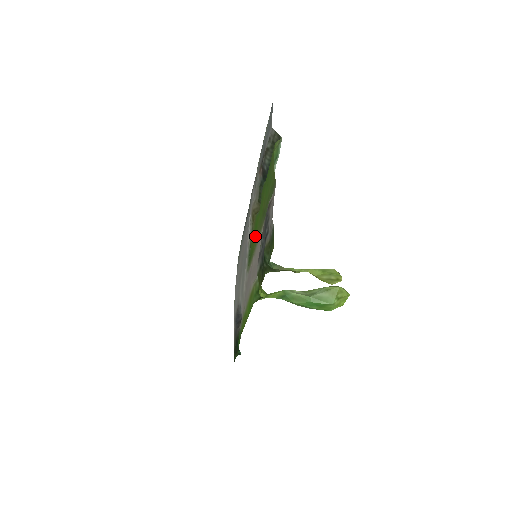
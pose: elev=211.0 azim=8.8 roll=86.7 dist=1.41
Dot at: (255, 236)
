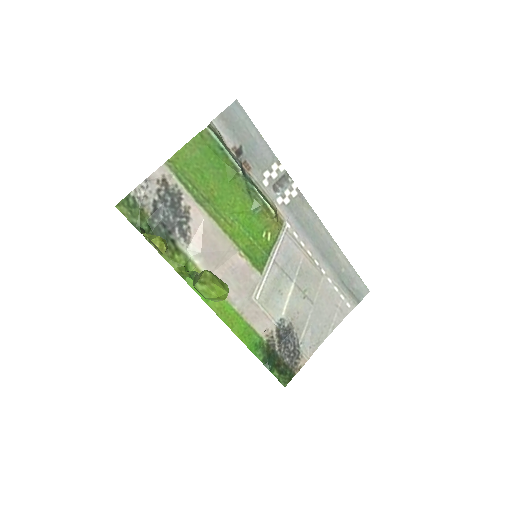
Dot at: (243, 232)
